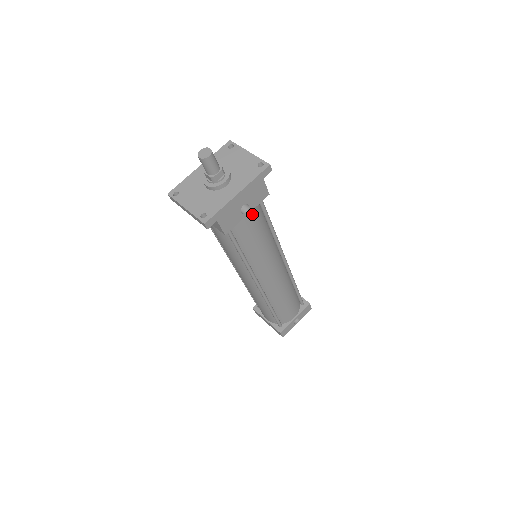
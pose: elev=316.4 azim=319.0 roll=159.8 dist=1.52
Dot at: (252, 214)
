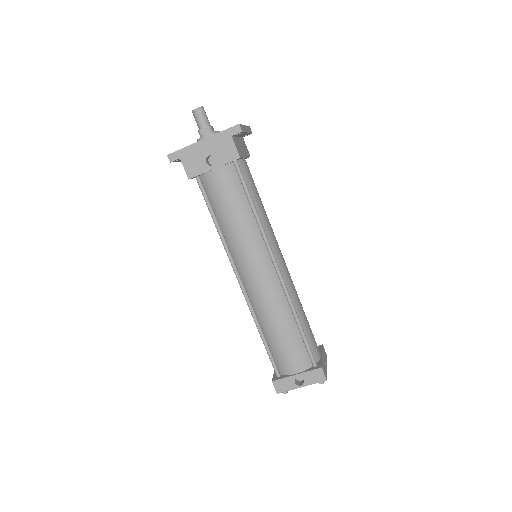
Dot at: (222, 174)
